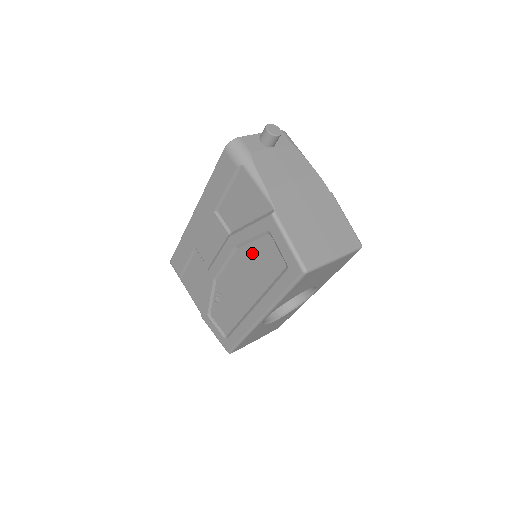
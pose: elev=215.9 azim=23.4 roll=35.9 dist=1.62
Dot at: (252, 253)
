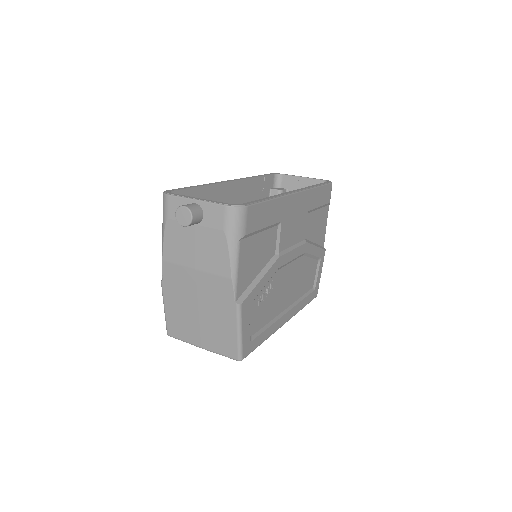
Dot at: occluded
